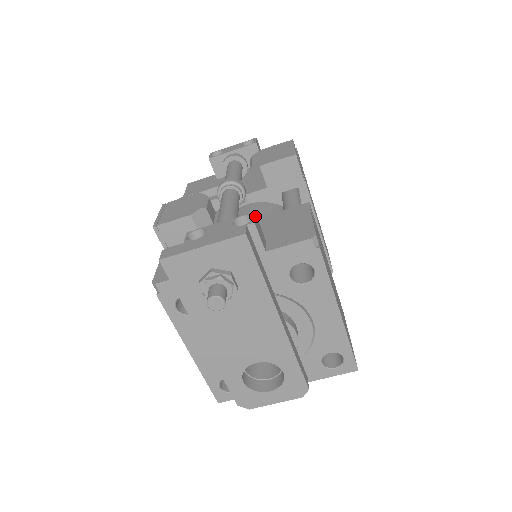
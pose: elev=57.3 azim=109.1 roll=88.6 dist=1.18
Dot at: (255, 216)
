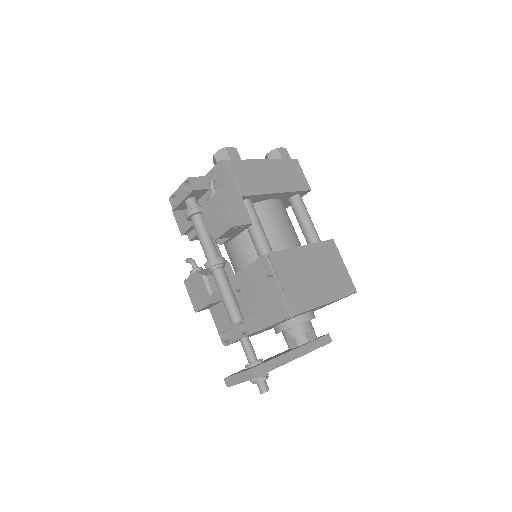
Dot at: (247, 323)
